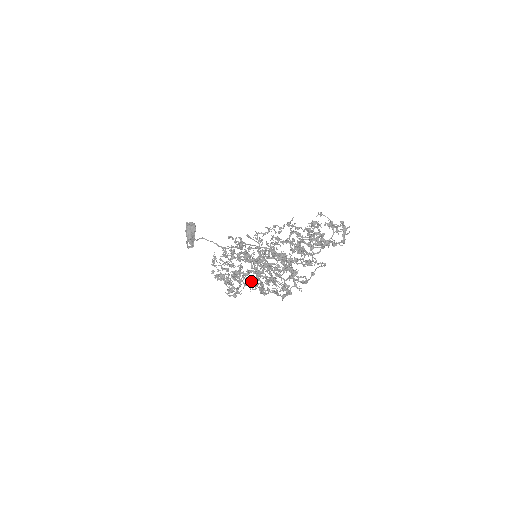
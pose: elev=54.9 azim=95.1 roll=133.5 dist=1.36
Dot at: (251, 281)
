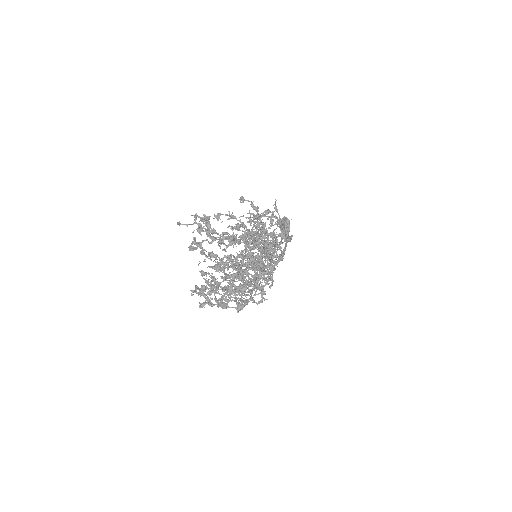
Dot at: (263, 285)
